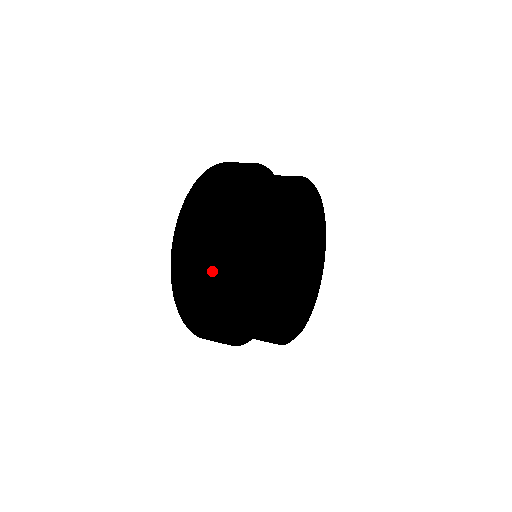
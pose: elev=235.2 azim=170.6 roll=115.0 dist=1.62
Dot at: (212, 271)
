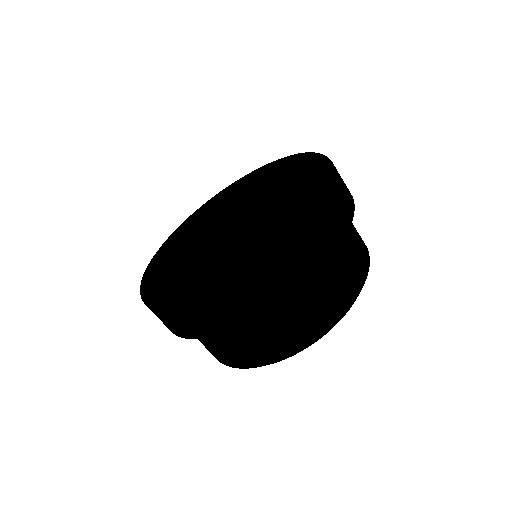
Dot at: occluded
